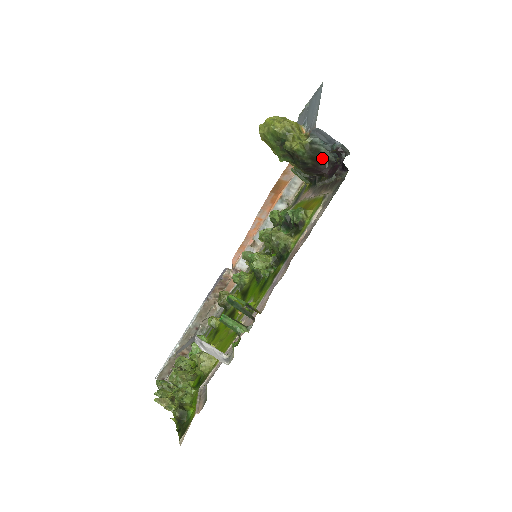
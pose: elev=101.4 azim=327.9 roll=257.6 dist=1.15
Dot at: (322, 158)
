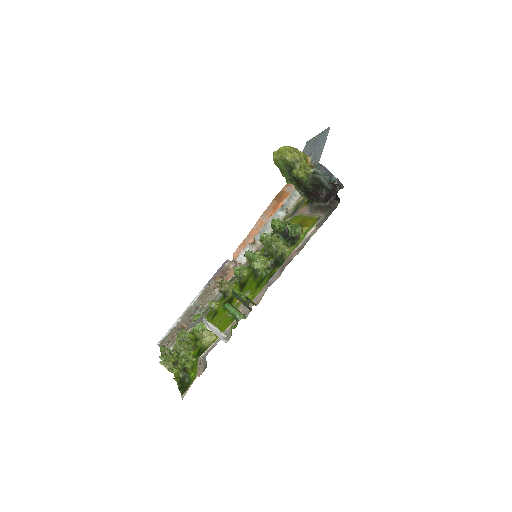
Dot at: (321, 185)
